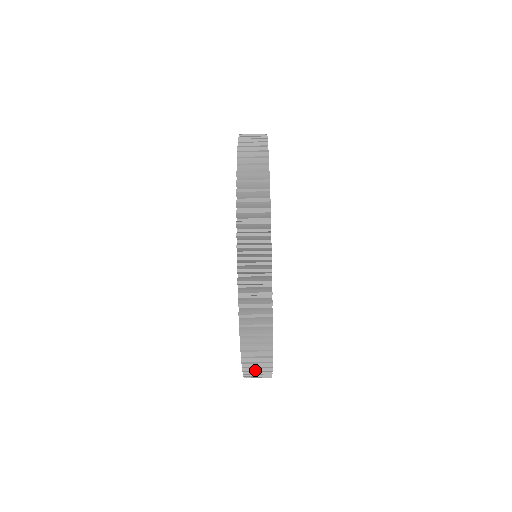
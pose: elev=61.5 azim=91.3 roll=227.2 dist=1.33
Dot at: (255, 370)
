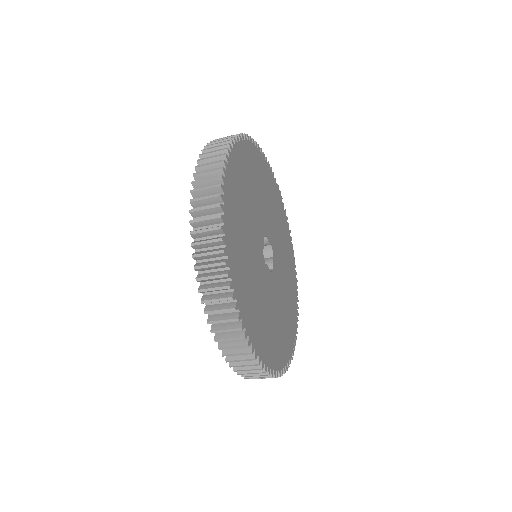
Dot at: (230, 346)
